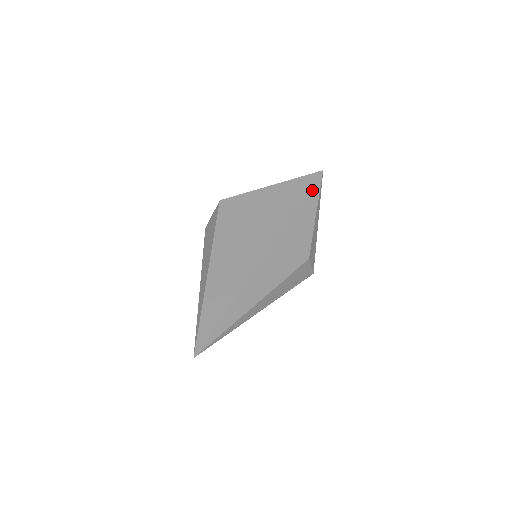
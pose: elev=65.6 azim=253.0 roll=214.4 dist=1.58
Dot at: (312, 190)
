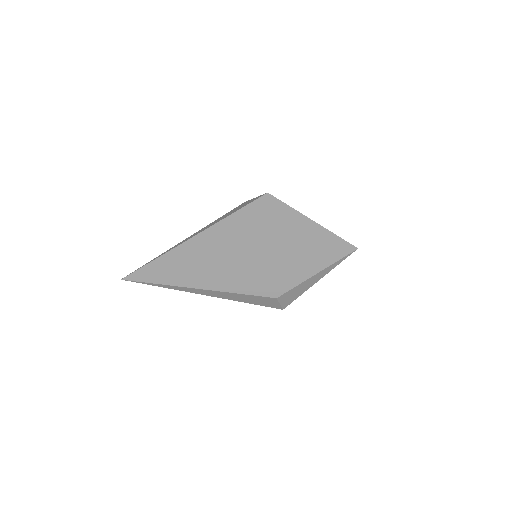
Dot at: (329, 255)
